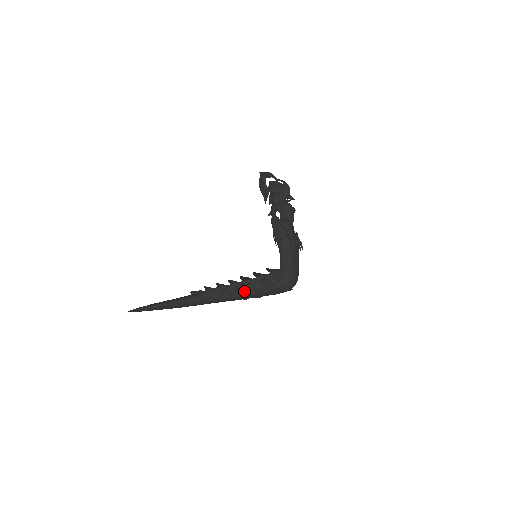
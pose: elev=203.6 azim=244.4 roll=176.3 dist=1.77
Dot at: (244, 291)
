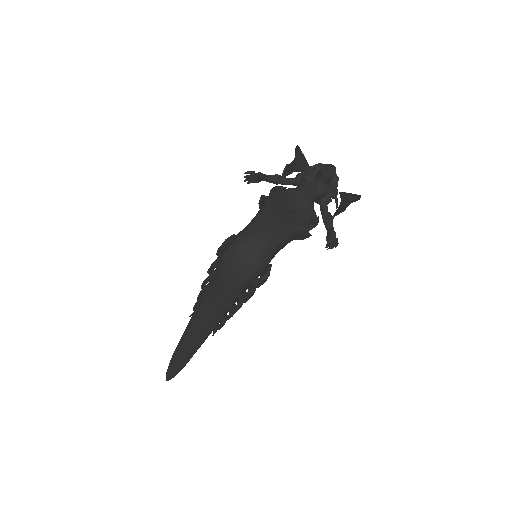
Dot at: (201, 286)
